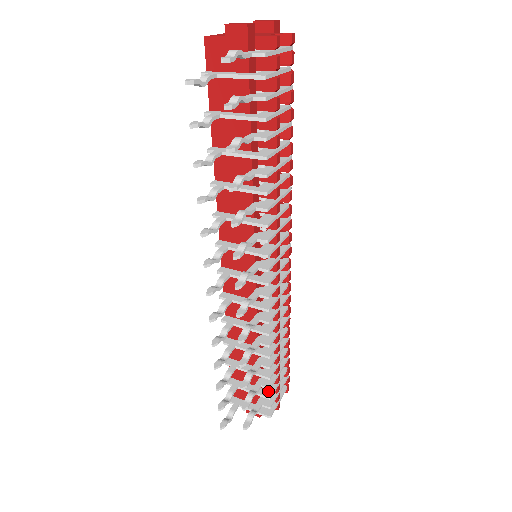
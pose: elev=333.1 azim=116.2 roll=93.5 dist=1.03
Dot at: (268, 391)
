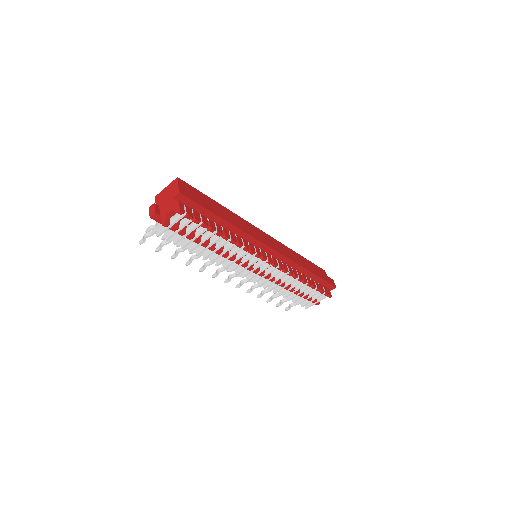
Dot at: (299, 300)
